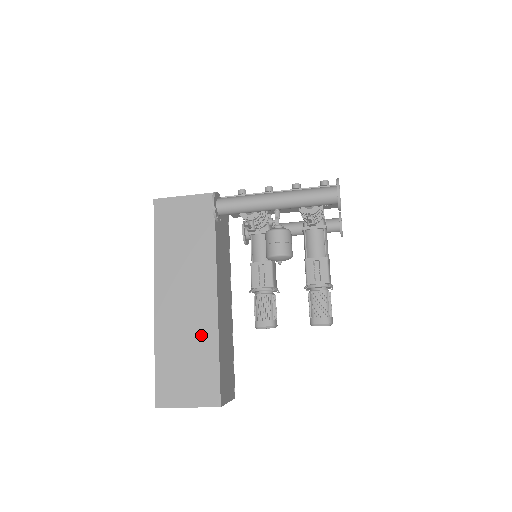
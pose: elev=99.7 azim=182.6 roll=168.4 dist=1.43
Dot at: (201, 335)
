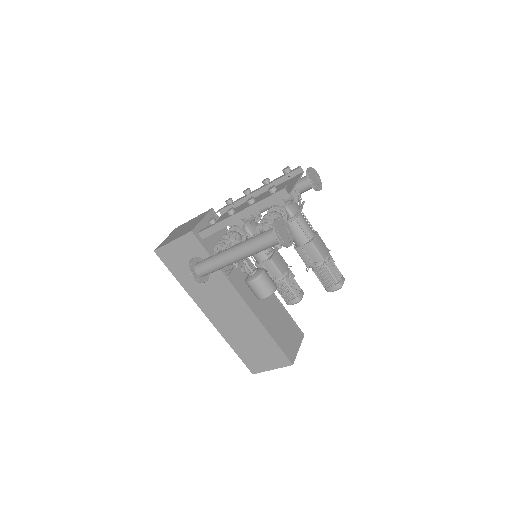
Dot at: (252, 329)
